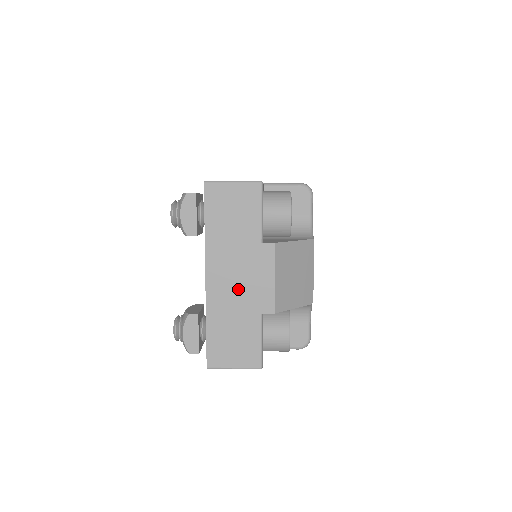
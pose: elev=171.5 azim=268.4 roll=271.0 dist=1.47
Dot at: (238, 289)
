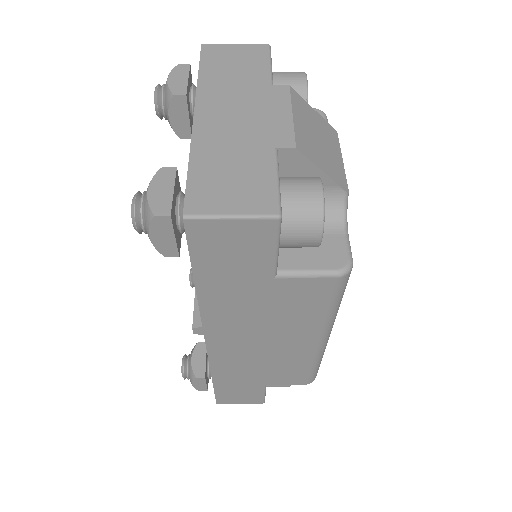
Dot at: (240, 124)
